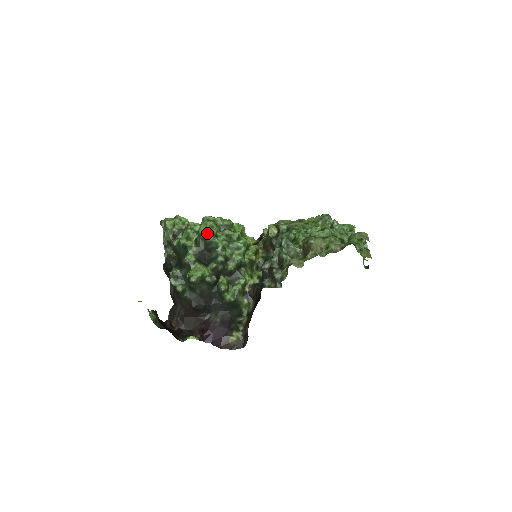
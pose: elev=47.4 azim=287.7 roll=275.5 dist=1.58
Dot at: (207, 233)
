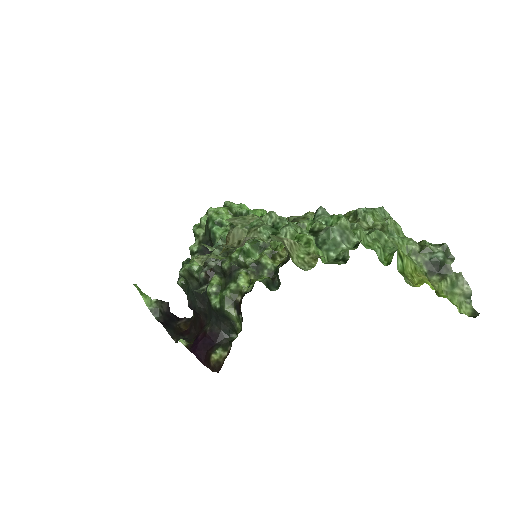
Dot at: (209, 220)
